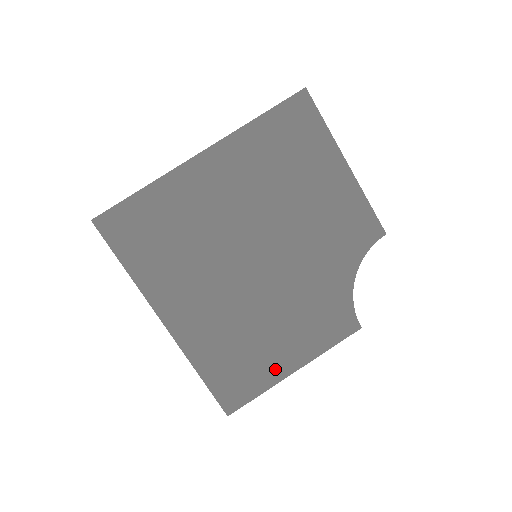
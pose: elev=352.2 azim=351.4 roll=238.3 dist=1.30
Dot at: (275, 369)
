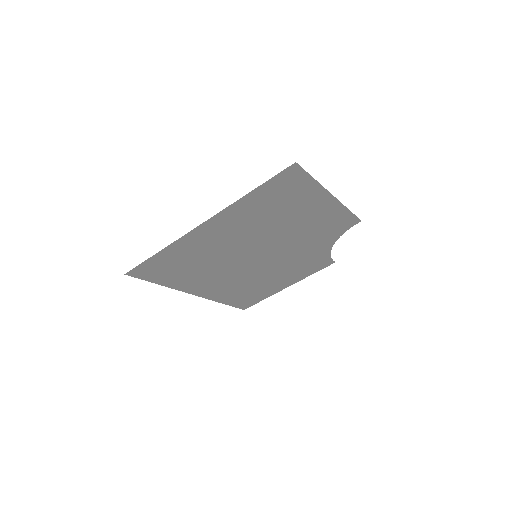
Dot at: (273, 290)
